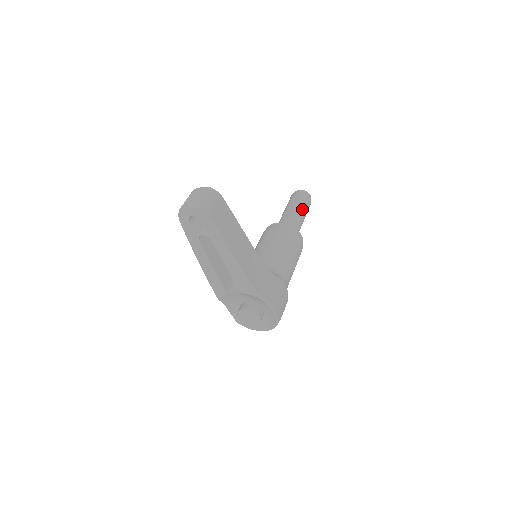
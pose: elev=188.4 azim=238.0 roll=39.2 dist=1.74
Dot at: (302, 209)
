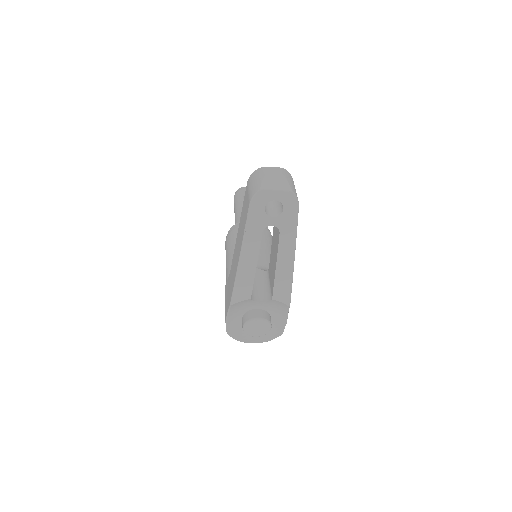
Dot at: occluded
